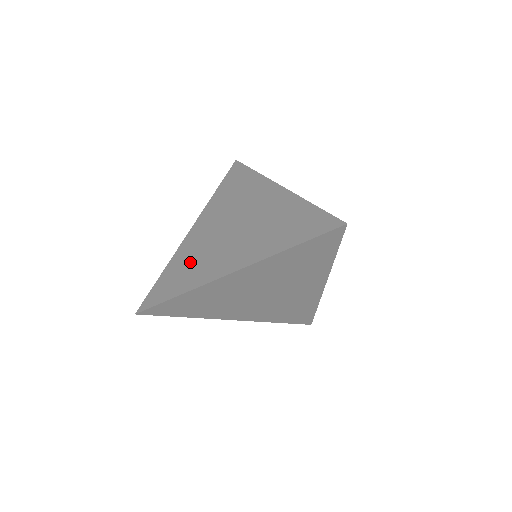
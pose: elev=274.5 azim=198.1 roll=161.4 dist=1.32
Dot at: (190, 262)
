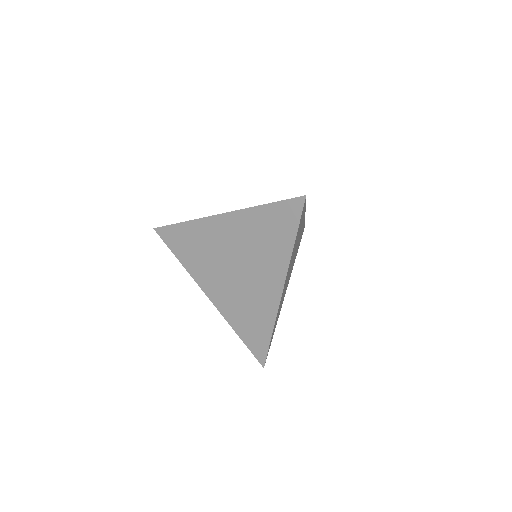
Dot at: occluded
